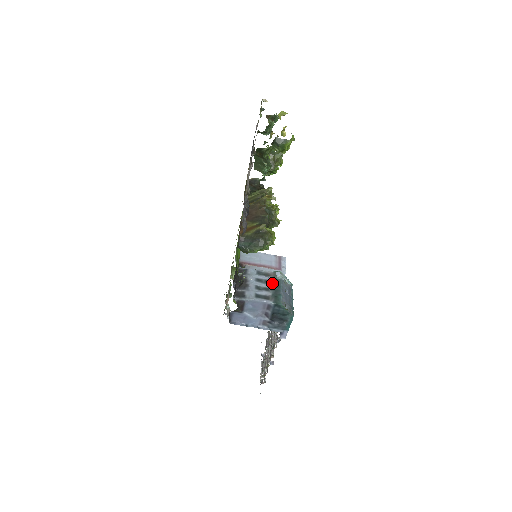
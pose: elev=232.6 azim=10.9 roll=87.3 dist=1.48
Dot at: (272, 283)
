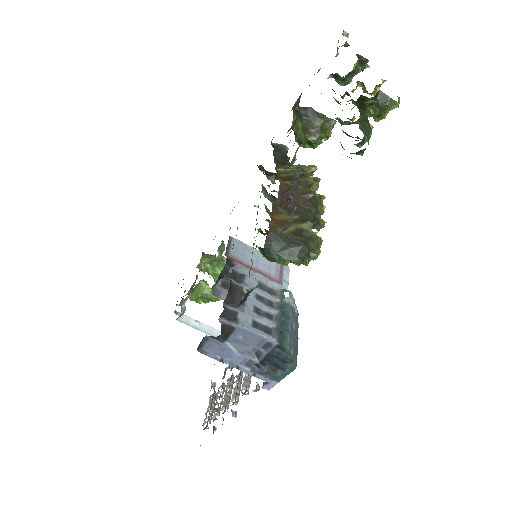
Dot at: (278, 308)
